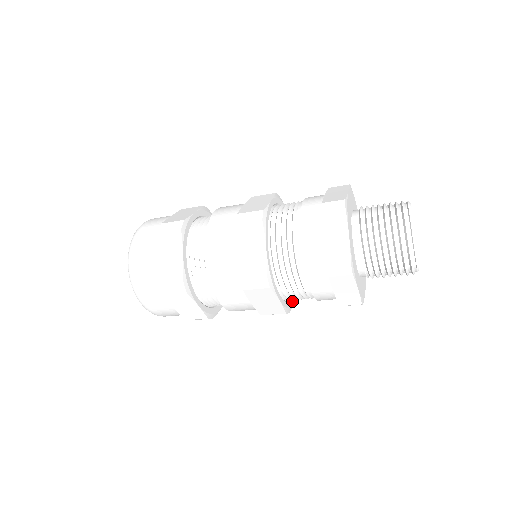
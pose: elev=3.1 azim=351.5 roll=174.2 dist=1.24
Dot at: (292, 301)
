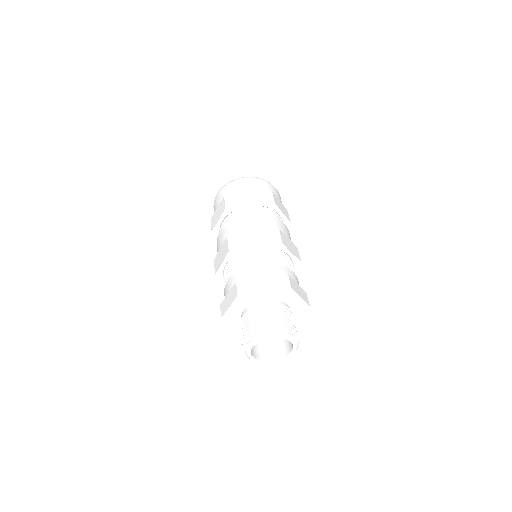
Dot at: occluded
